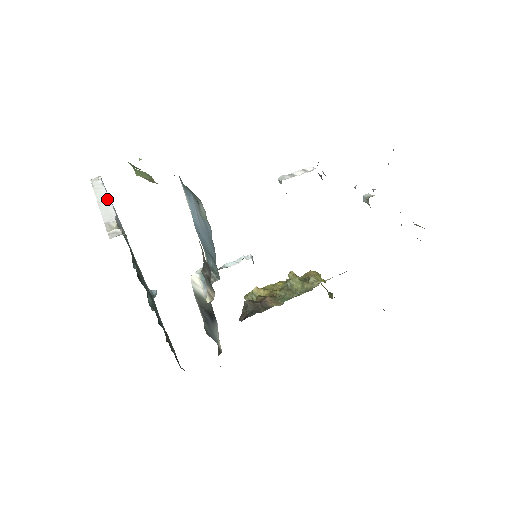
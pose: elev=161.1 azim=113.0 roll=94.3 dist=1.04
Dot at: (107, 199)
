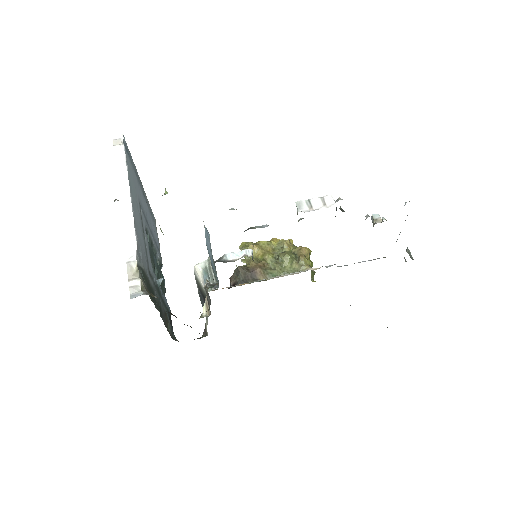
Dot at: (129, 203)
